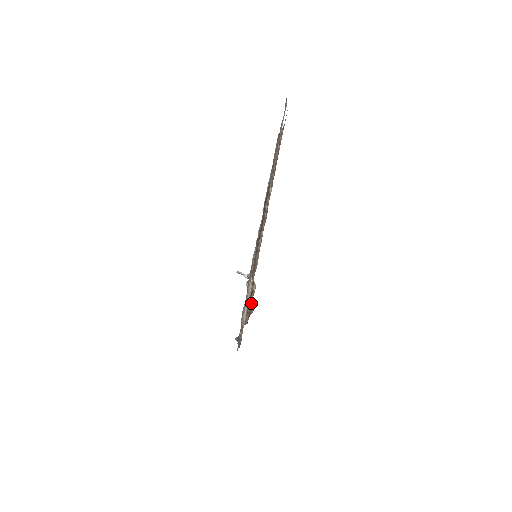
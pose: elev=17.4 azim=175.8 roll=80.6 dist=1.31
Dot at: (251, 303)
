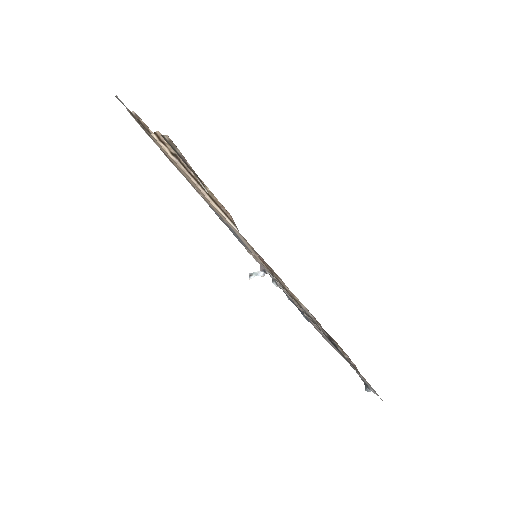
Dot at: occluded
